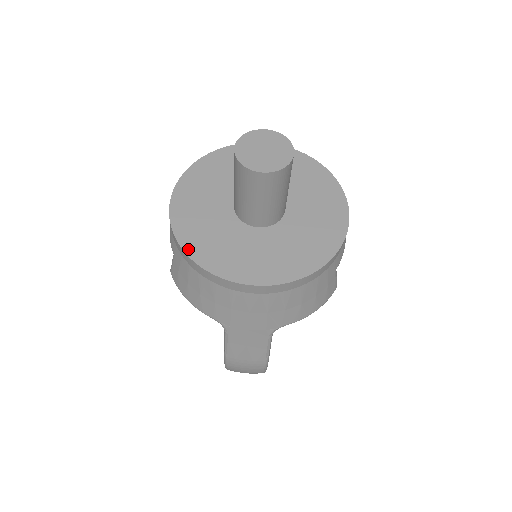
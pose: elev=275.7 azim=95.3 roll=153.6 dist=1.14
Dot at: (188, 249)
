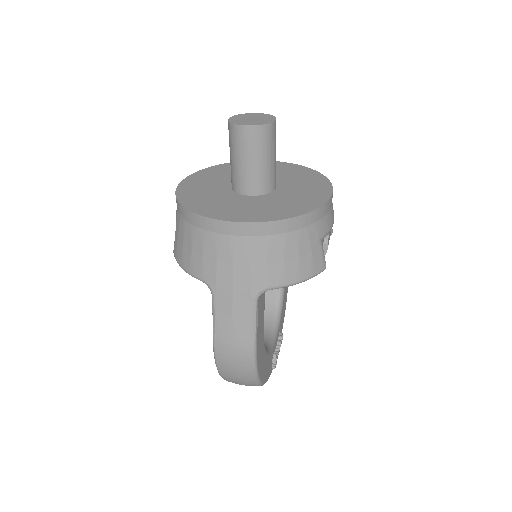
Dot at: (185, 203)
